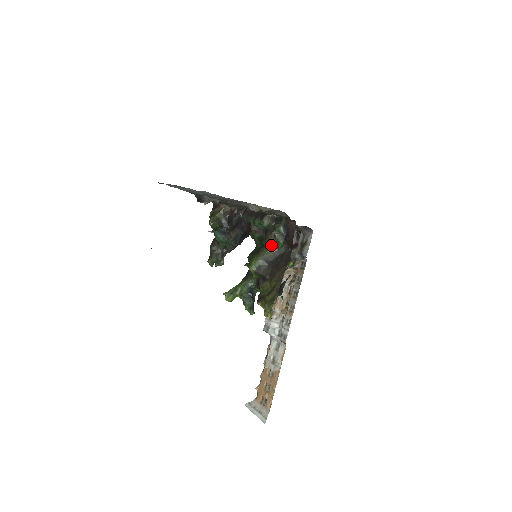
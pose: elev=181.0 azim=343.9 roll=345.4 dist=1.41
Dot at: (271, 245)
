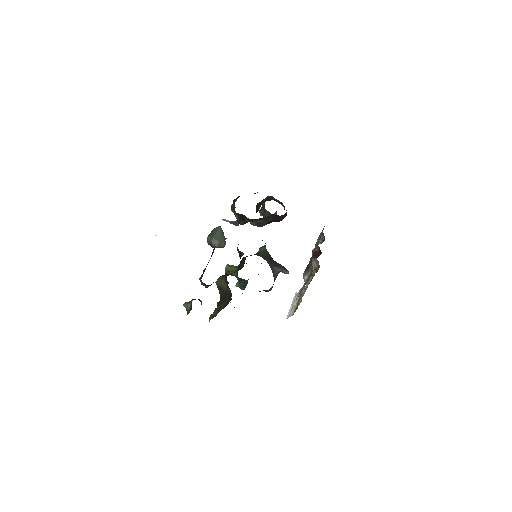
Dot at: occluded
